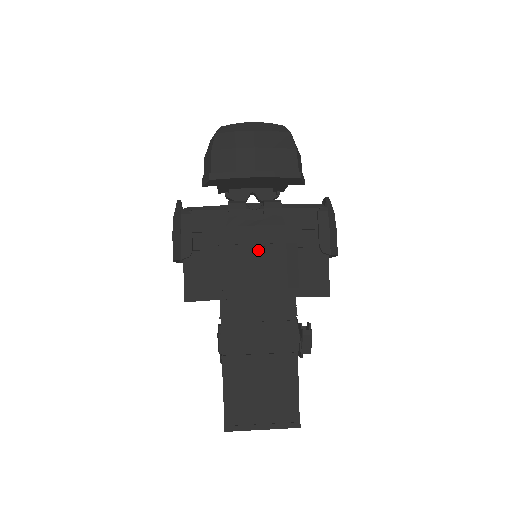
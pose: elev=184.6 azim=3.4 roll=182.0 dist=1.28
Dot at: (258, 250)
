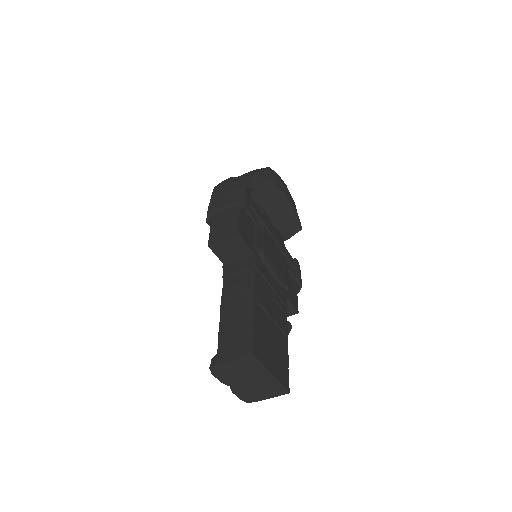
Dot at: (277, 246)
